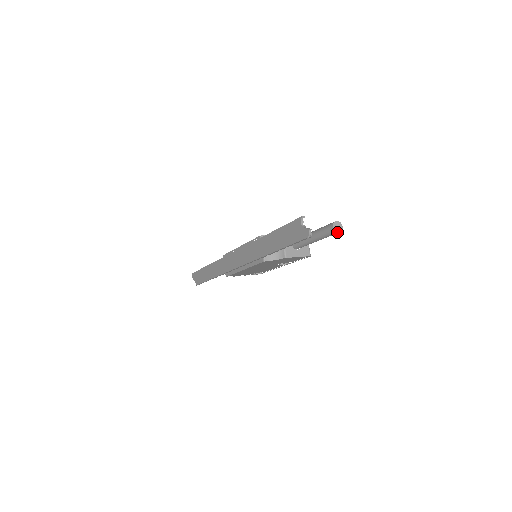
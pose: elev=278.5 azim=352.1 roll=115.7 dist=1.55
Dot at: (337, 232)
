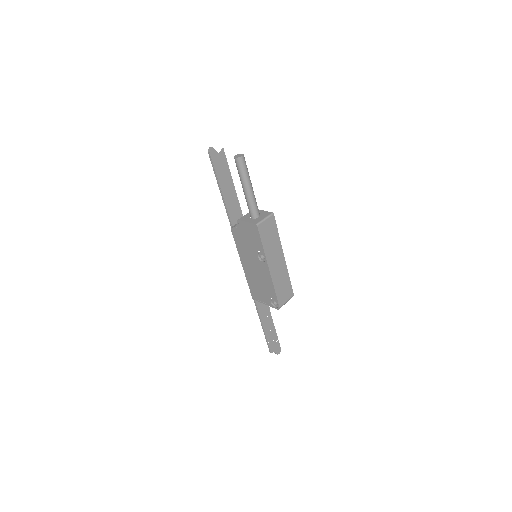
Dot at: (235, 158)
